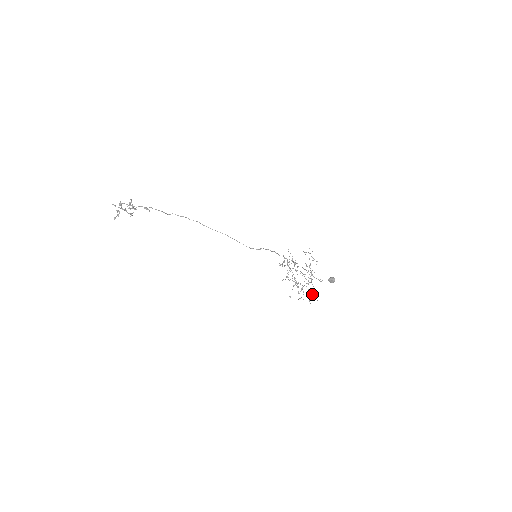
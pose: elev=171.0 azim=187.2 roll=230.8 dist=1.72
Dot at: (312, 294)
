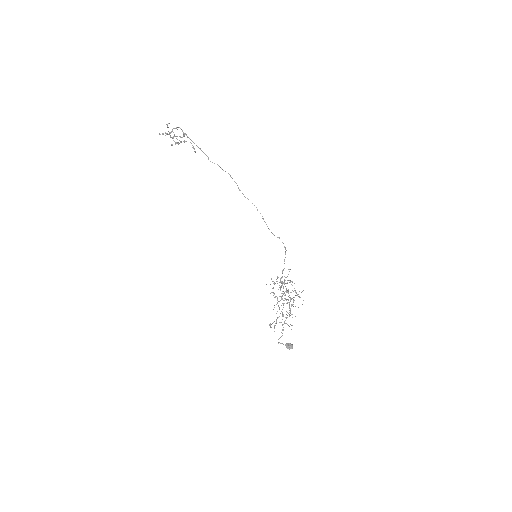
Dot at: (288, 325)
